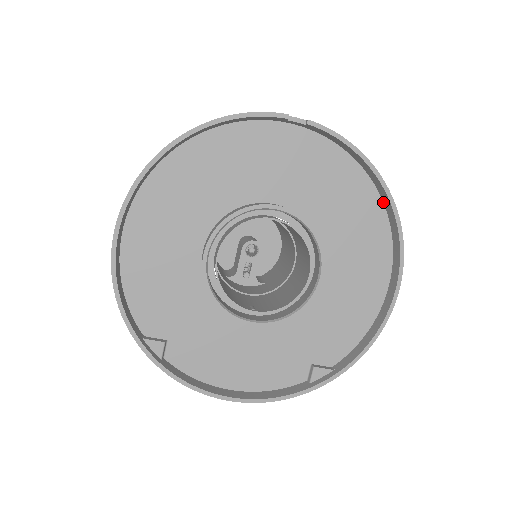
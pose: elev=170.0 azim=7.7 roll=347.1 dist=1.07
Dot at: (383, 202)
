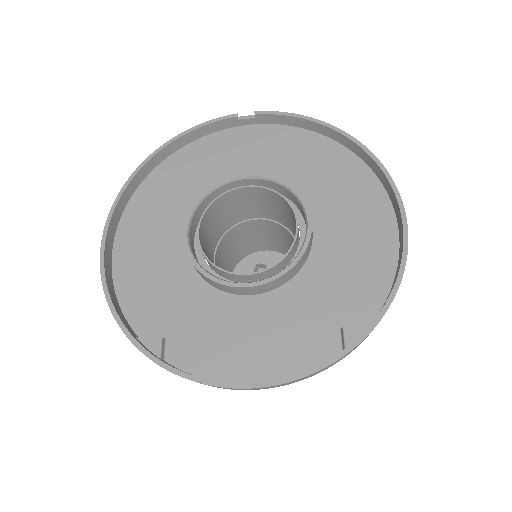
Dot at: (354, 153)
